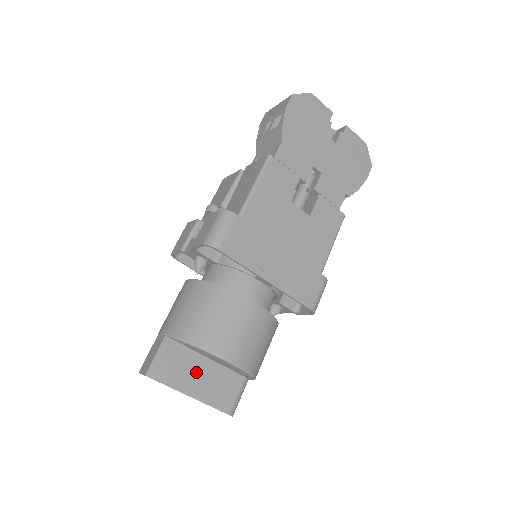
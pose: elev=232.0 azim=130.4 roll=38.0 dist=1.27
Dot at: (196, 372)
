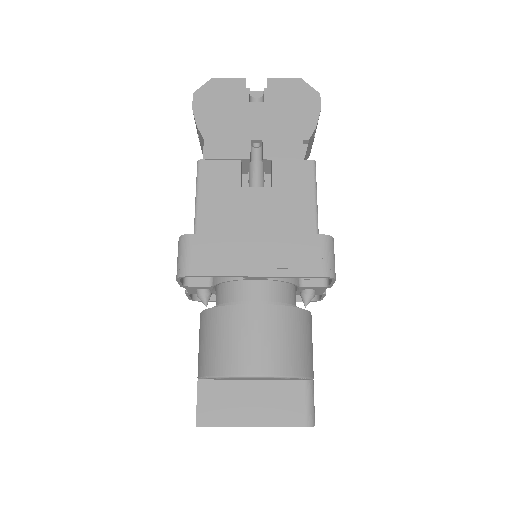
Dot at: (247, 399)
